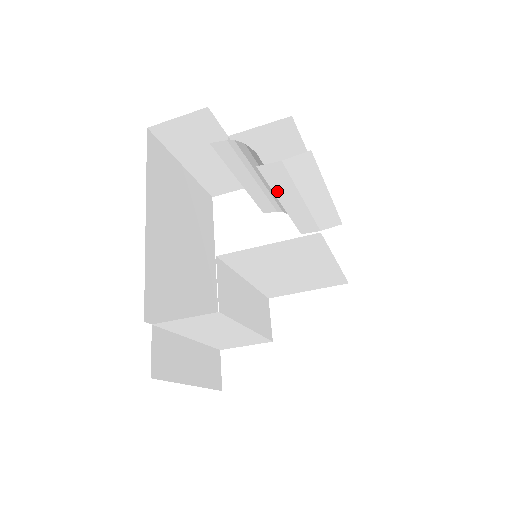
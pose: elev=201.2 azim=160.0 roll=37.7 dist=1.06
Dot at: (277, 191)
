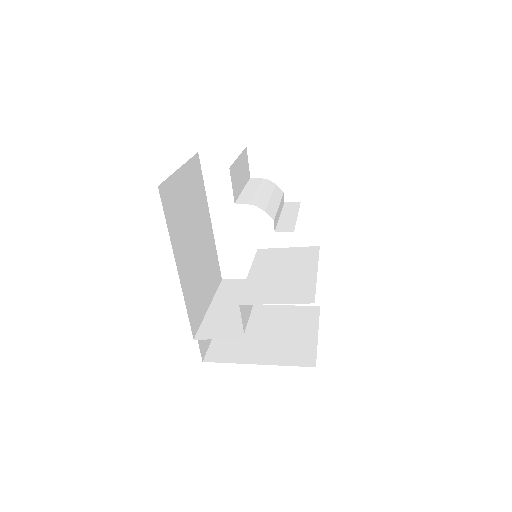
Dot at: occluded
